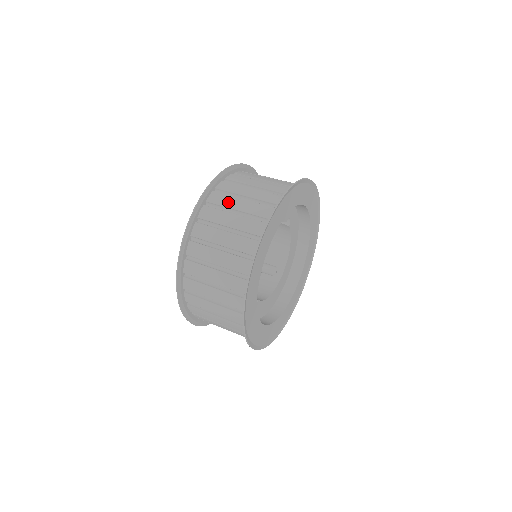
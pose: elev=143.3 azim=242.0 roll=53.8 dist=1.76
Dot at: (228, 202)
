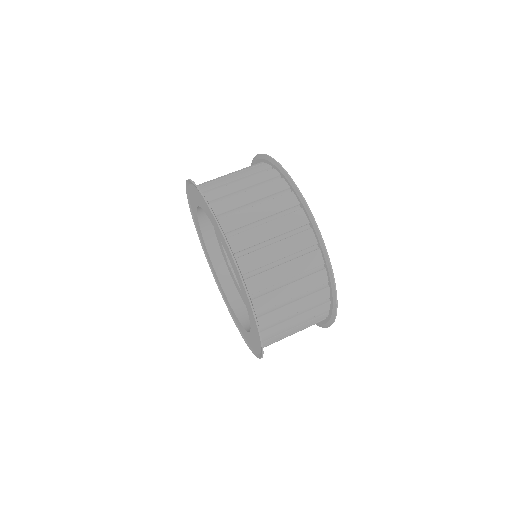
Dot at: (255, 238)
